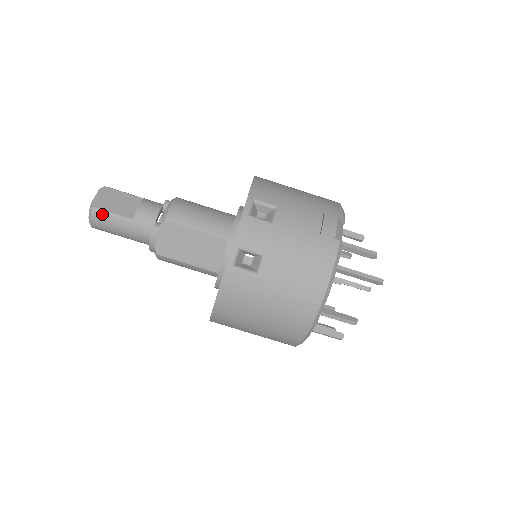
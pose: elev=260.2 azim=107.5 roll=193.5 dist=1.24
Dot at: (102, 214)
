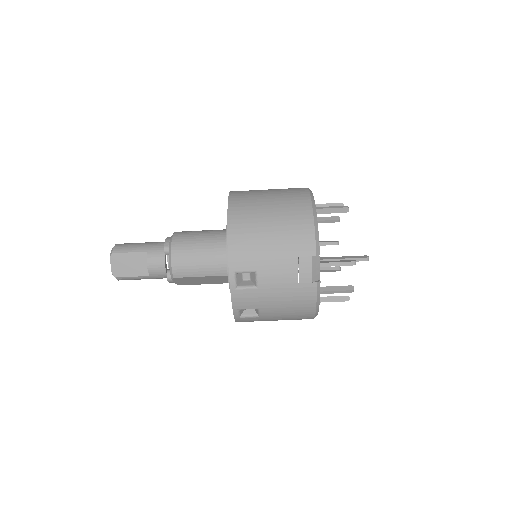
Dot at: (125, 279)
